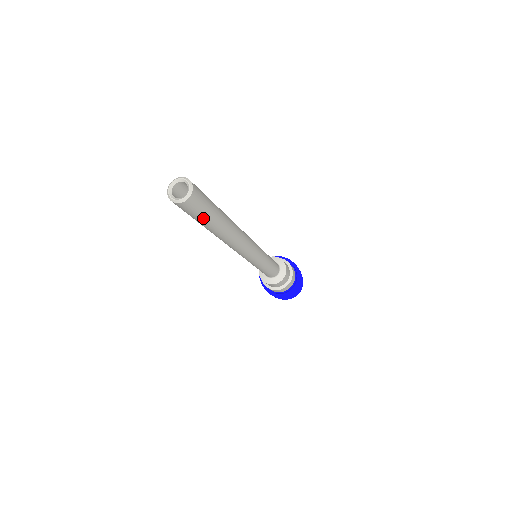
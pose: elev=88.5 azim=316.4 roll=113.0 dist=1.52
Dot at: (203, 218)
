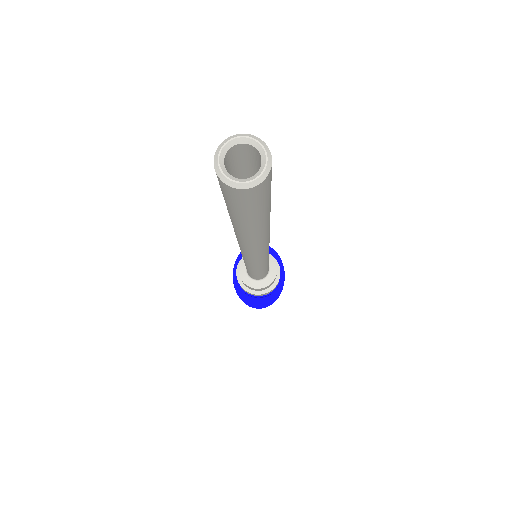
Dot at: (237, 213)
